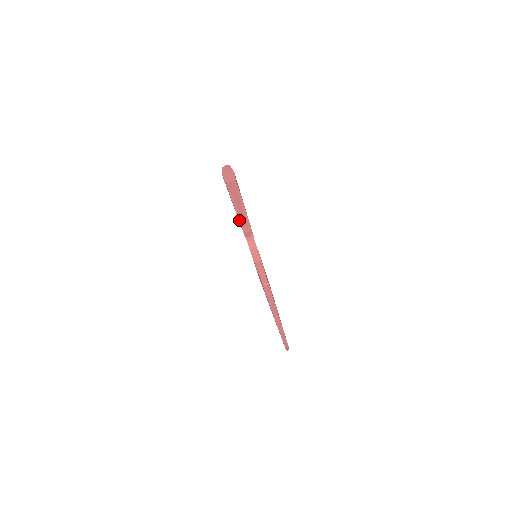
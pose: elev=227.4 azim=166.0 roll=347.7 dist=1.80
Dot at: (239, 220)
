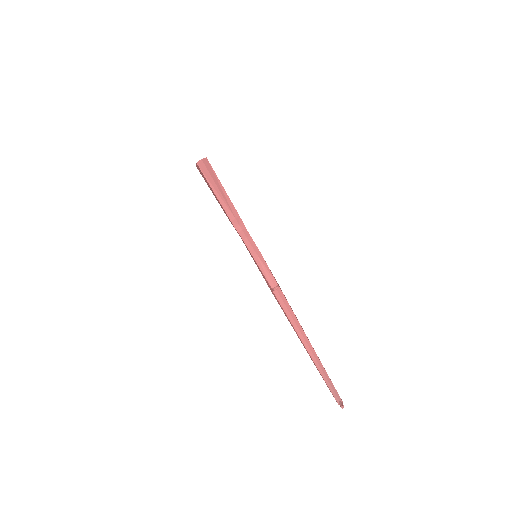
Dot at: (222, 206)
